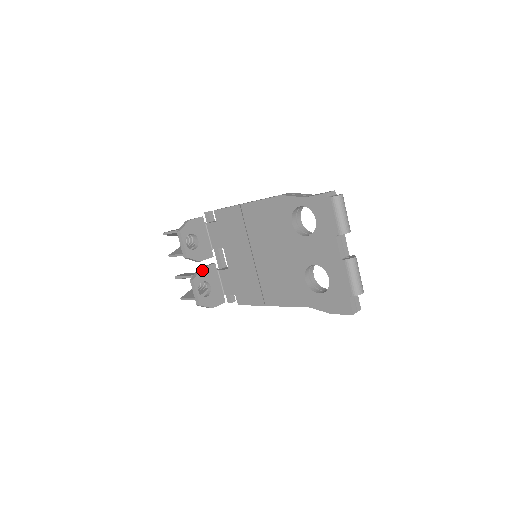
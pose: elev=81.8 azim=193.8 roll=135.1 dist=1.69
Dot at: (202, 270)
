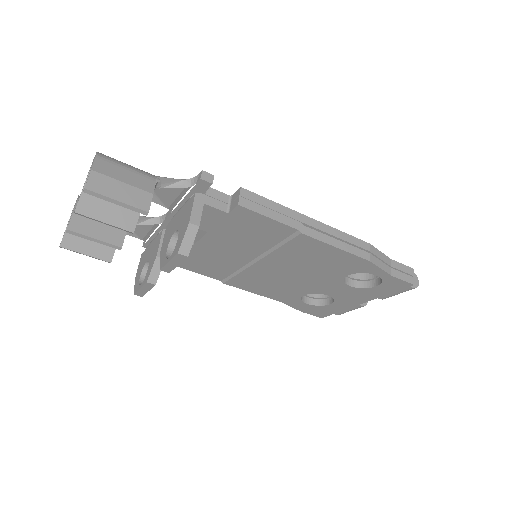
Dot at: occluded
